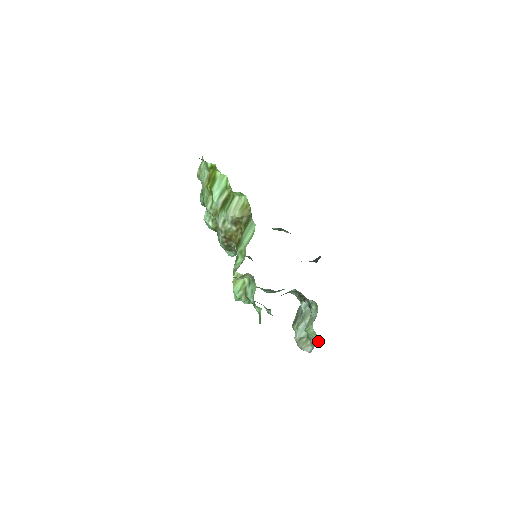
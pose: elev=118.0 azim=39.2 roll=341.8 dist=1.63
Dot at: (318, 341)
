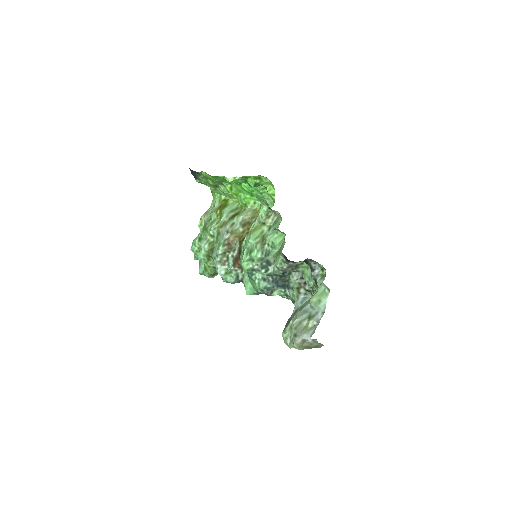
Dot at: occluded
